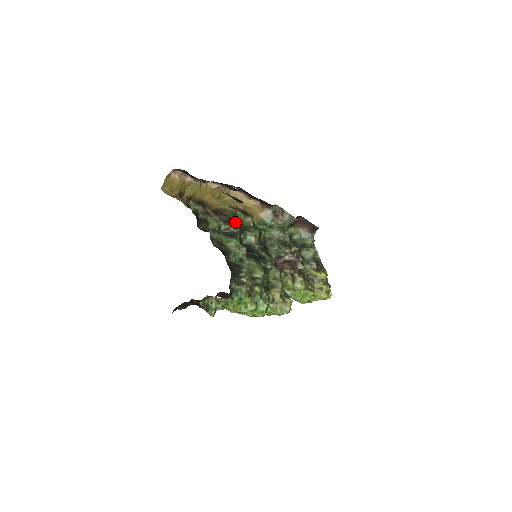
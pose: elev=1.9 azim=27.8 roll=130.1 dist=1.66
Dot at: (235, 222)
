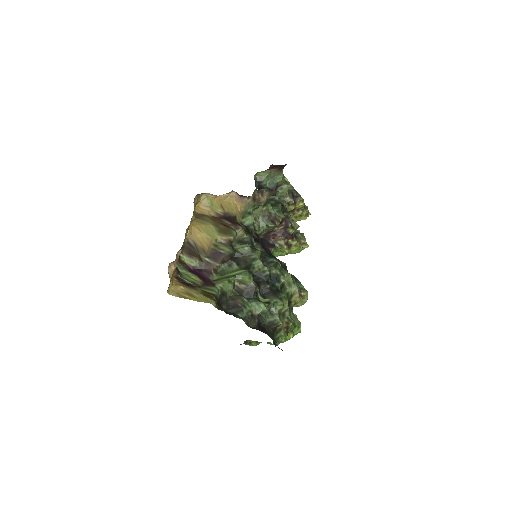
Dot at: (235, 254)
